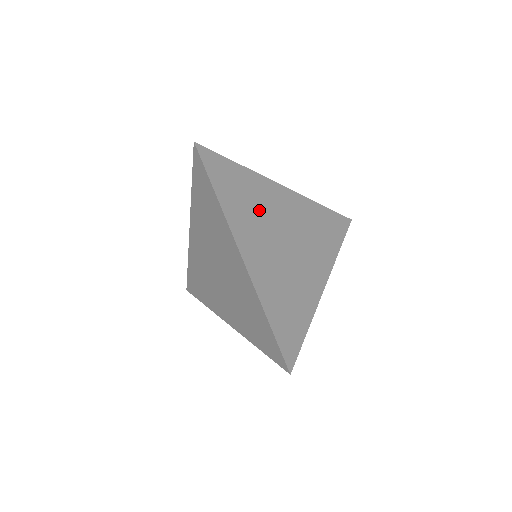
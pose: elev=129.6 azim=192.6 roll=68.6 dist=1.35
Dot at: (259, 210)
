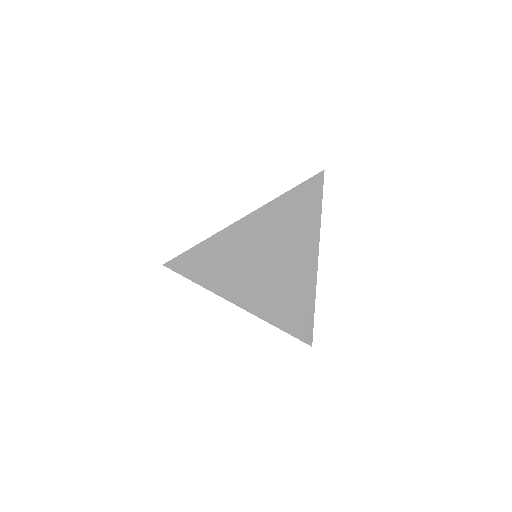
Dot at: (290, 233)
